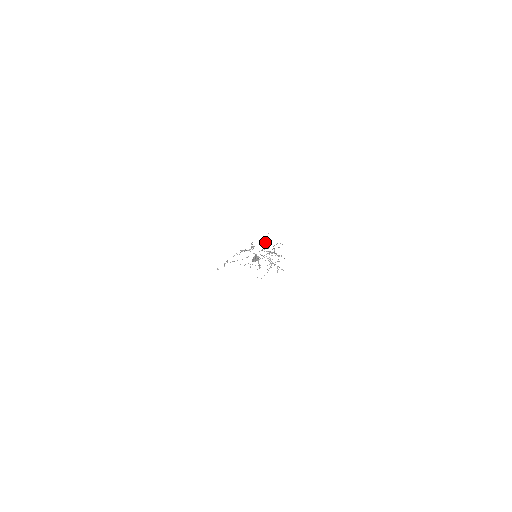
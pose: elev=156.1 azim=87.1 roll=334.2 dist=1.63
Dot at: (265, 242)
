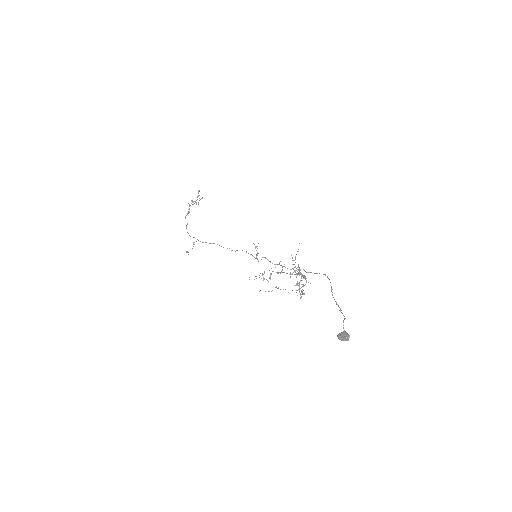
Dot at: occluded
